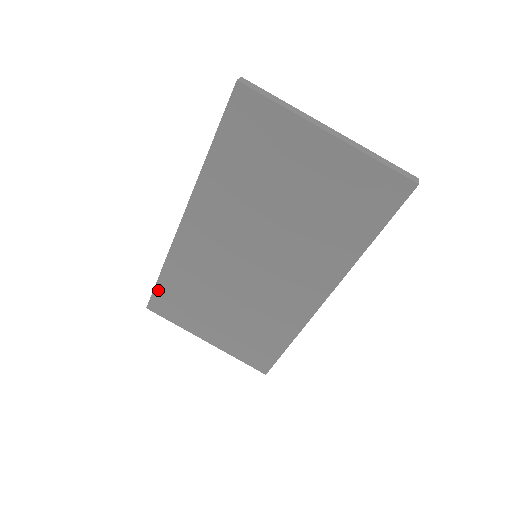
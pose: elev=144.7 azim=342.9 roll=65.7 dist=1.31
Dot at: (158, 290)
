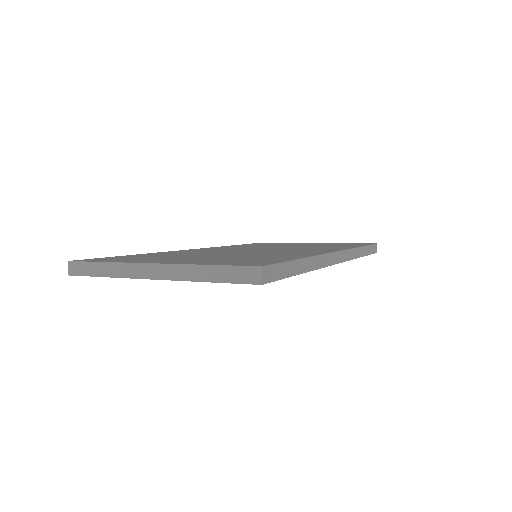
Dot at: occluded
